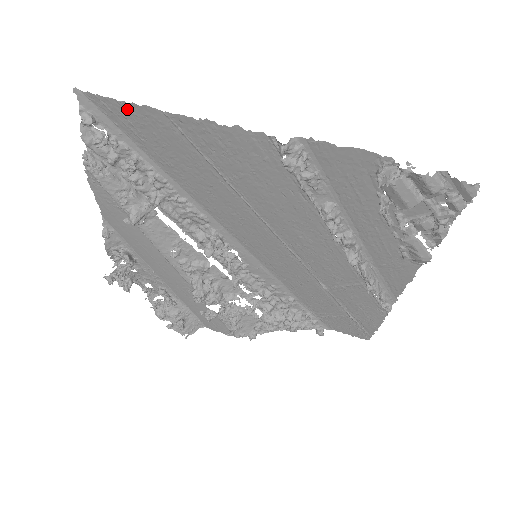
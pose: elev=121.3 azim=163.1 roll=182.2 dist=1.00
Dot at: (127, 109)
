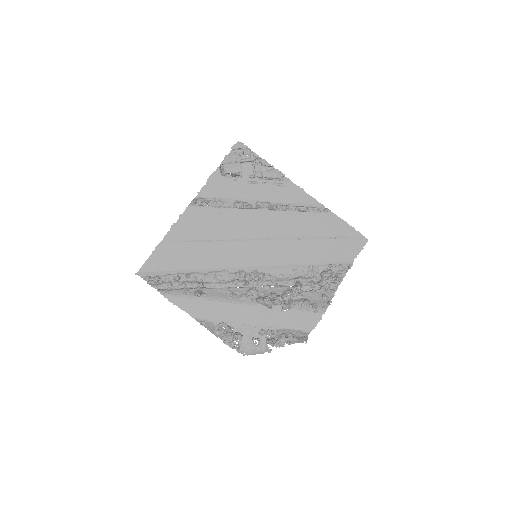
Dot at: (153, 258)
